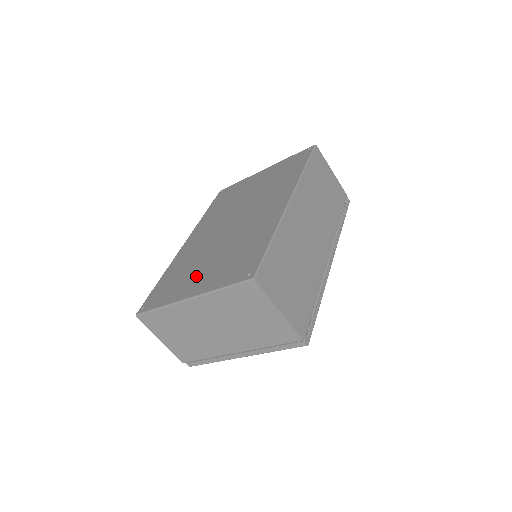
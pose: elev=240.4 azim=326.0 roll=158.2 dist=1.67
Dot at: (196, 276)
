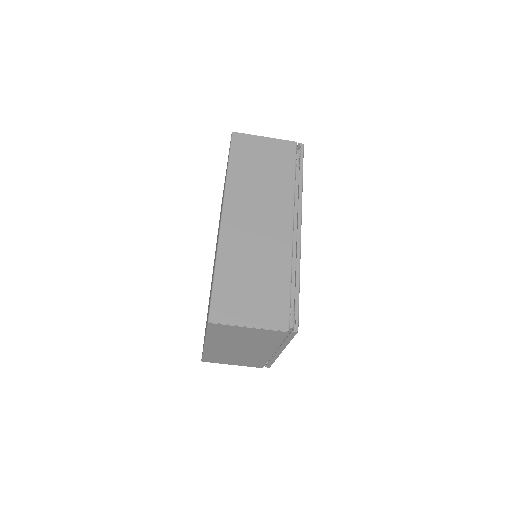
Dot at: occluded
